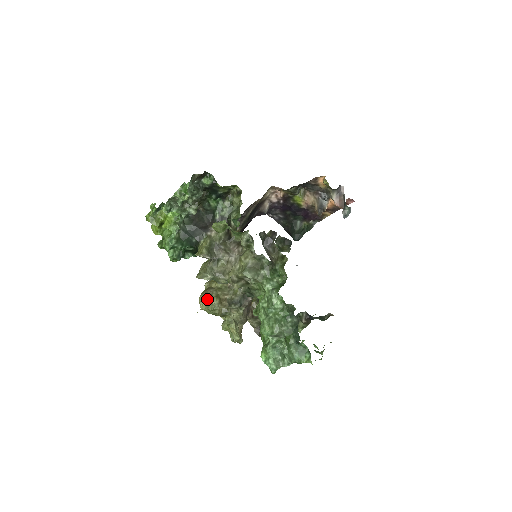
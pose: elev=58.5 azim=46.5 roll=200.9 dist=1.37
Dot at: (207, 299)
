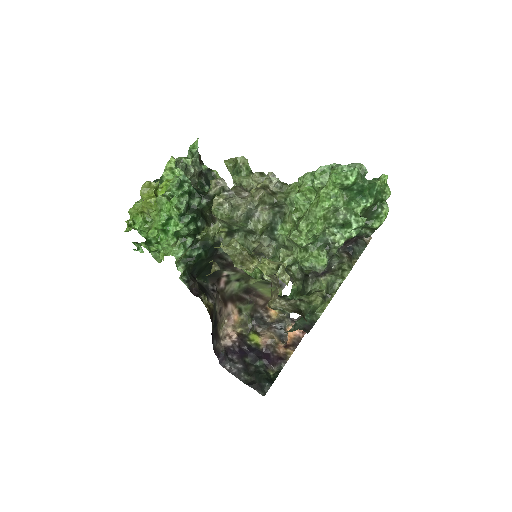
Dot at: occluded
